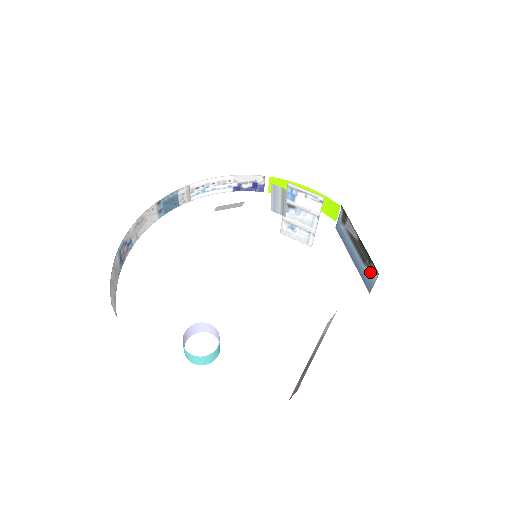
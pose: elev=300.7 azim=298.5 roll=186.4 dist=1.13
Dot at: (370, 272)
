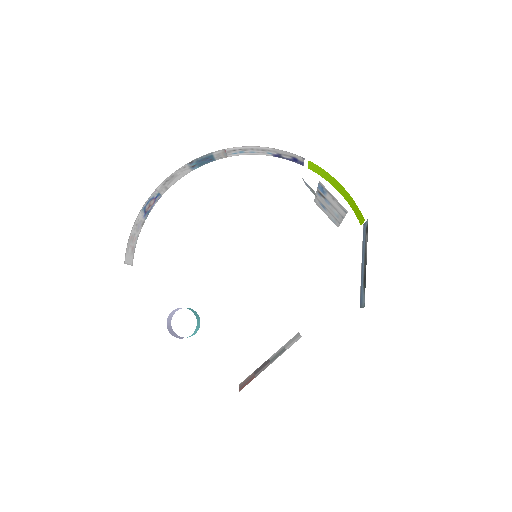
Dot at: (363, 296)
